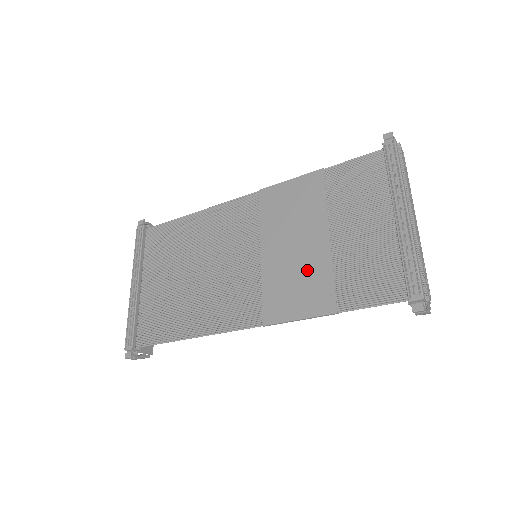
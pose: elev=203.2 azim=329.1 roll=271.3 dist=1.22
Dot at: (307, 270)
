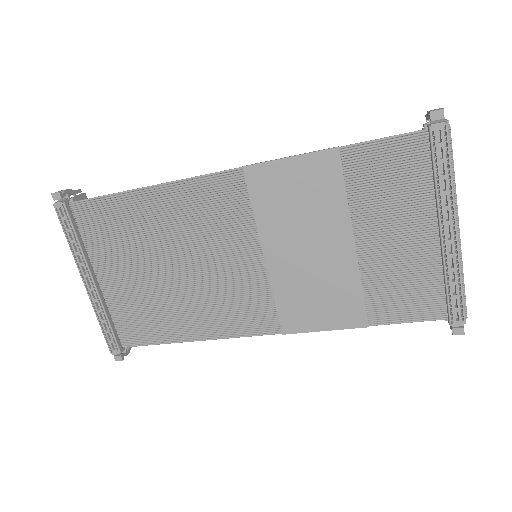
Dot at: (329, 281)
